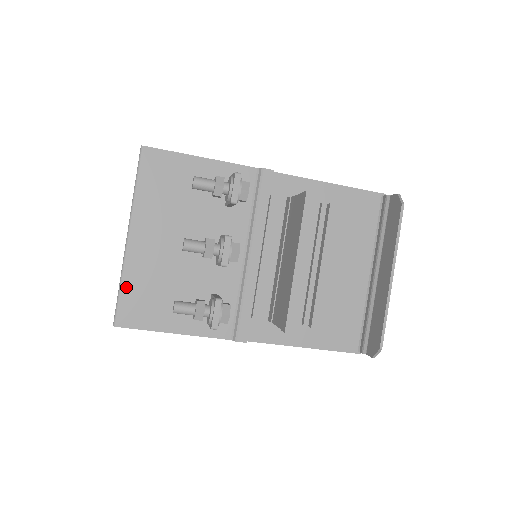
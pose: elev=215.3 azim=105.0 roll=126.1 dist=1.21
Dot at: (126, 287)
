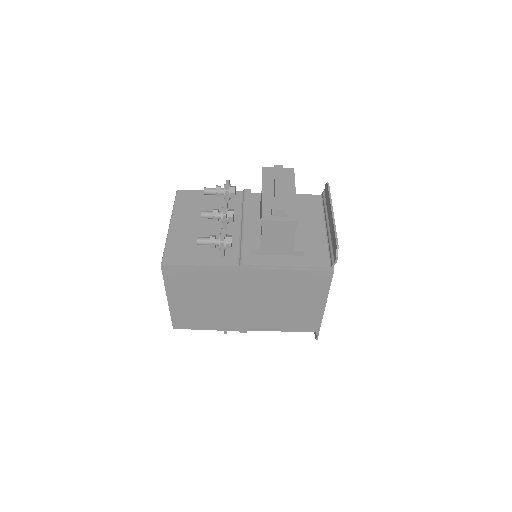
Dot at: (169, 246)
